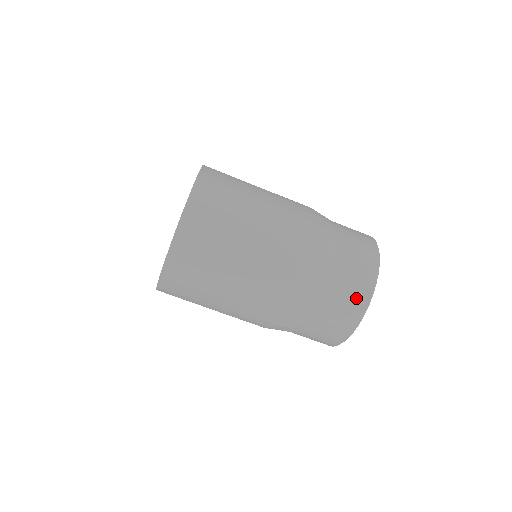
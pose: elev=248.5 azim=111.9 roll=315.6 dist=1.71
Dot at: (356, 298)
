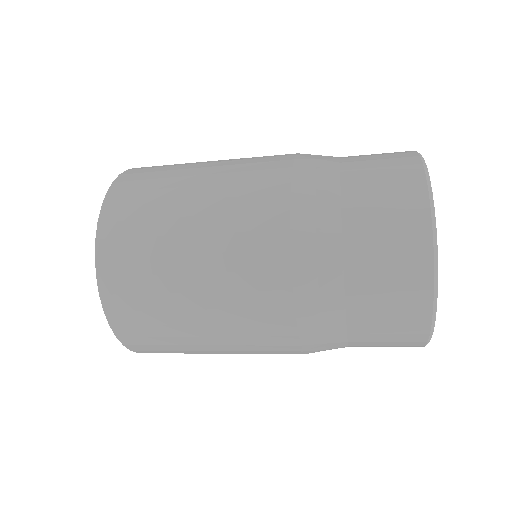
Dot at: (403, 345)
